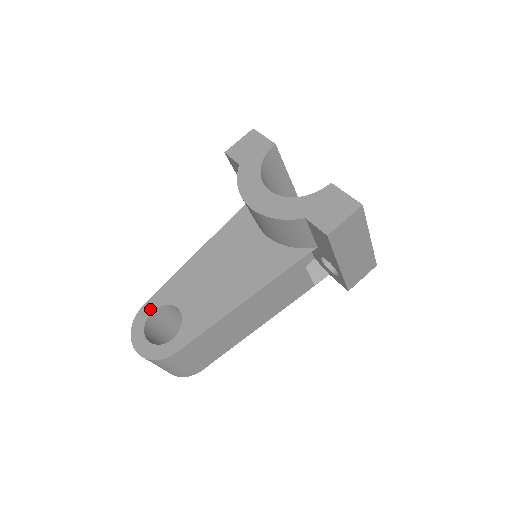
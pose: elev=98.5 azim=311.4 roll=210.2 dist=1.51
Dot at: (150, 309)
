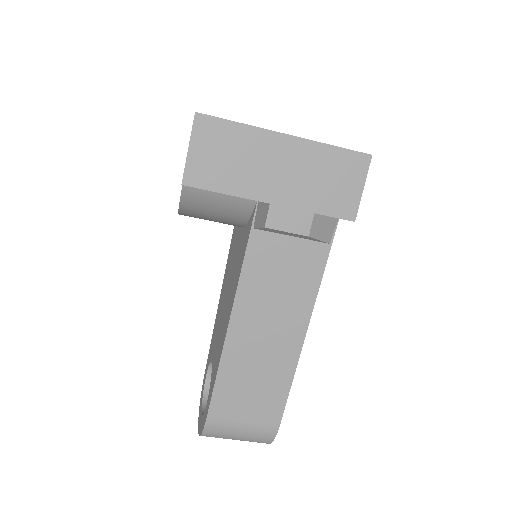
Dot at: (205, 376)
